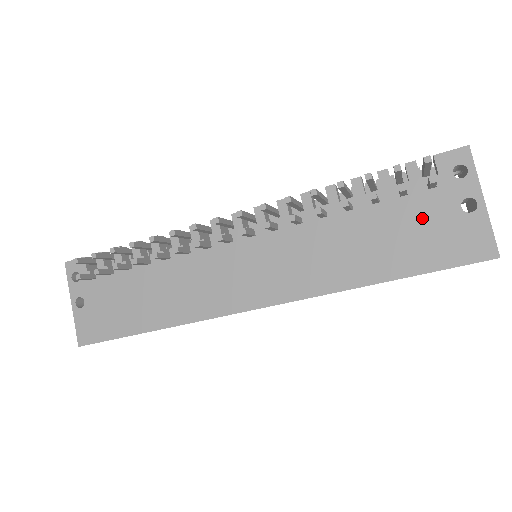
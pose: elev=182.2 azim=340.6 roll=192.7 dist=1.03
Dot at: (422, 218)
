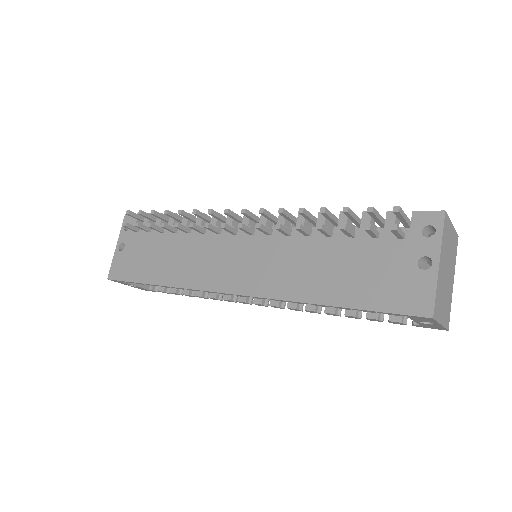
Dot at: (382, 262)
